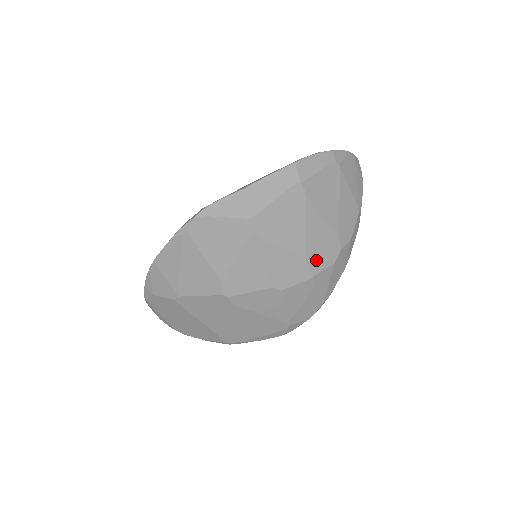
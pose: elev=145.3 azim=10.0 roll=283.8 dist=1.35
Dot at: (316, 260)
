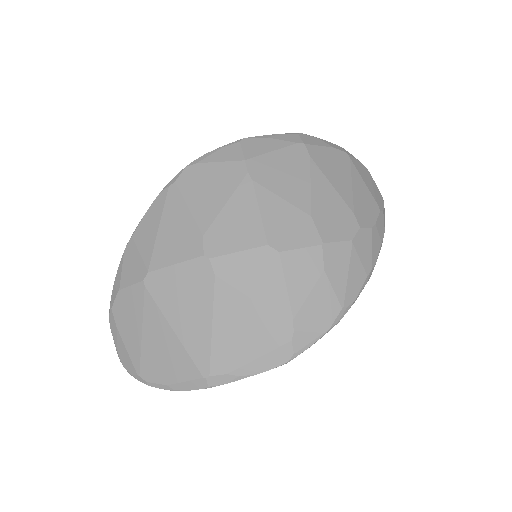
Dot at: (326, 225)
